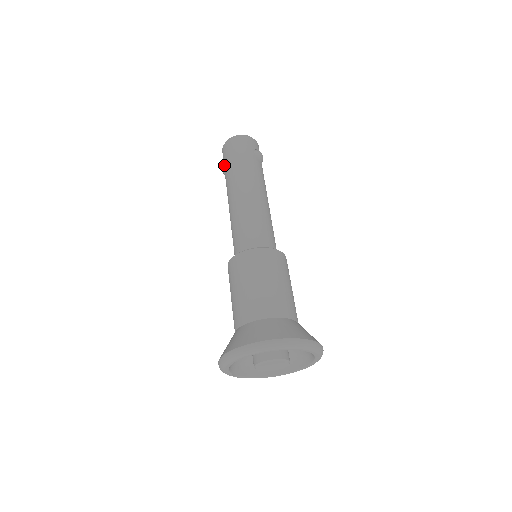
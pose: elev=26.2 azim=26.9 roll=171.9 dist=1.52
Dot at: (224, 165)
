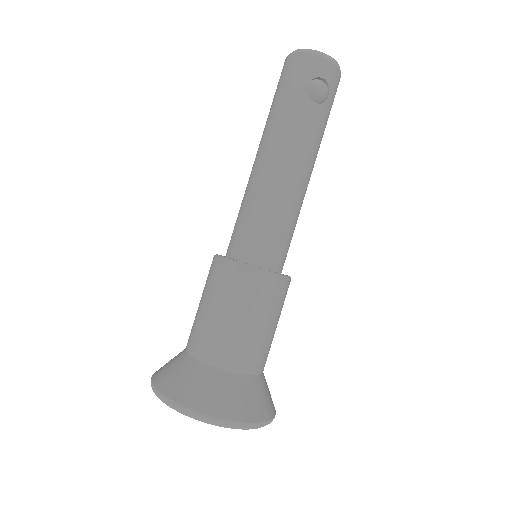
Dot at: occluded
